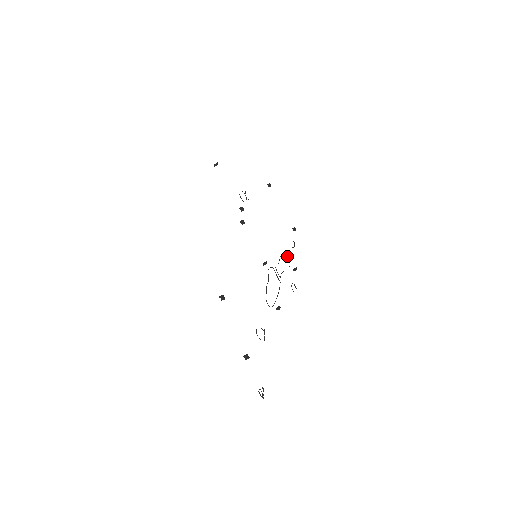
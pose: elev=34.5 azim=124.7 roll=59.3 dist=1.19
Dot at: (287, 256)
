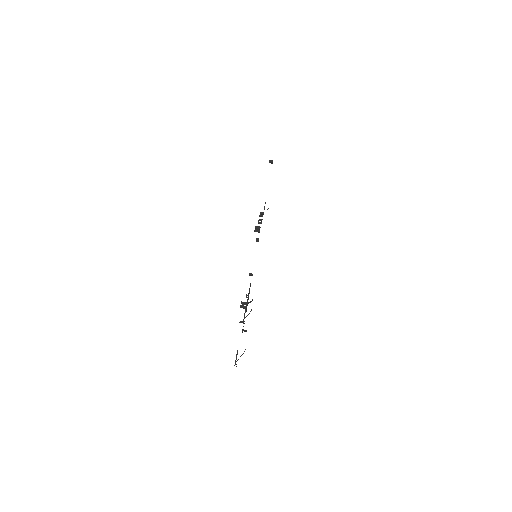
Dot at: occluded
